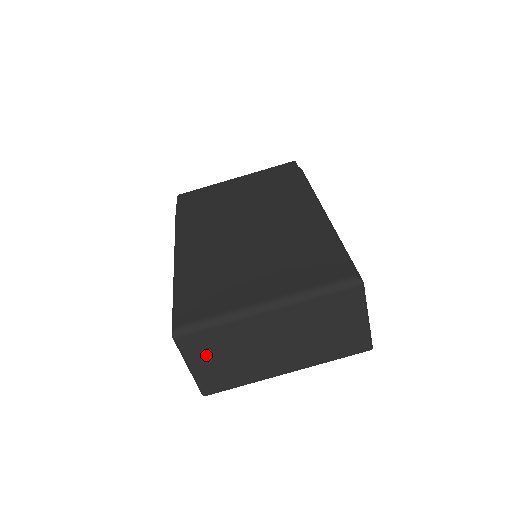
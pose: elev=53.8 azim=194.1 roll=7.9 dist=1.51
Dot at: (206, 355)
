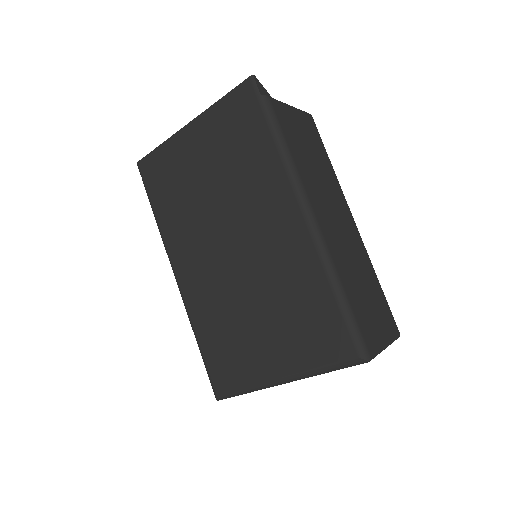
Dot at: occluded
